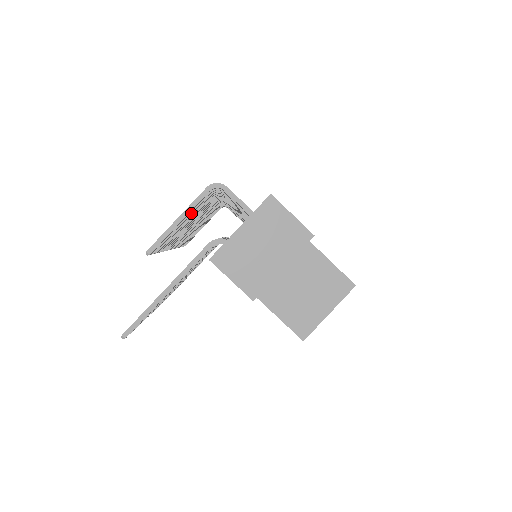
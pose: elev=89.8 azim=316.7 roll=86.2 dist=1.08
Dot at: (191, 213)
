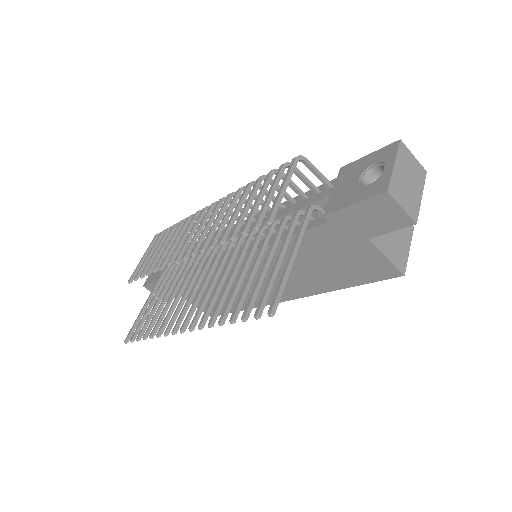
Dot at: (276, 188)
